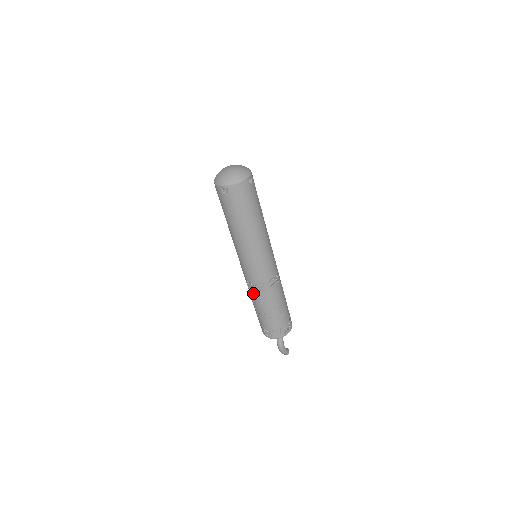
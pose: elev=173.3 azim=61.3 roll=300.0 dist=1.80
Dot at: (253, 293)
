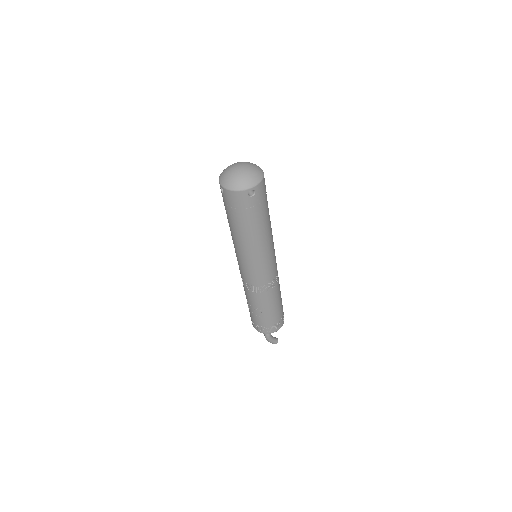
Dot at: (243, 285)
